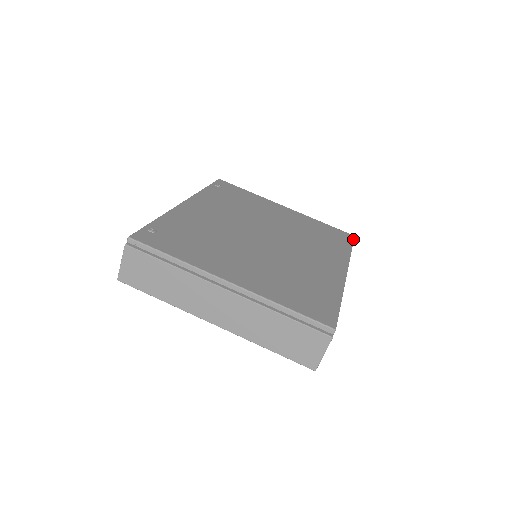
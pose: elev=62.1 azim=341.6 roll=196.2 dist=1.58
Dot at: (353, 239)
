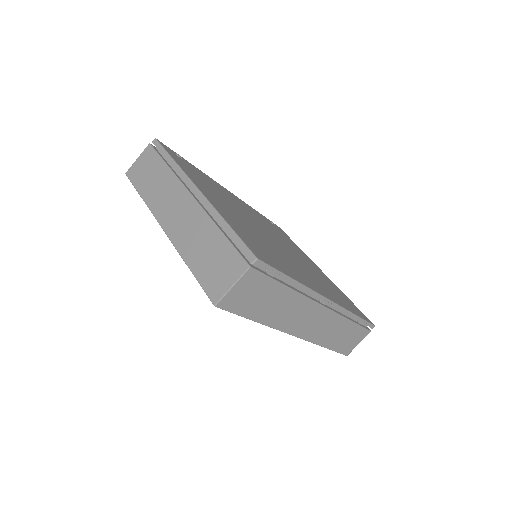
Dot at: (370, 322)
